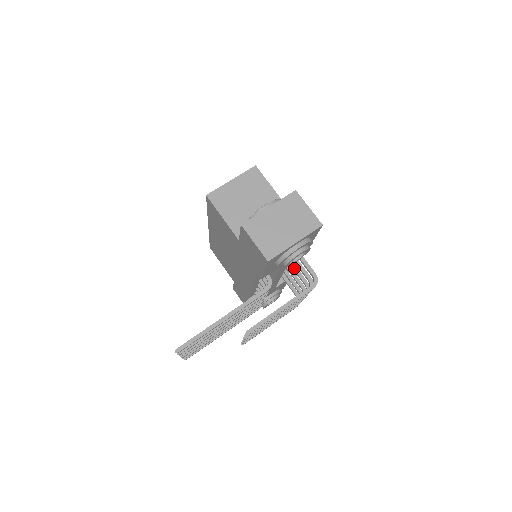
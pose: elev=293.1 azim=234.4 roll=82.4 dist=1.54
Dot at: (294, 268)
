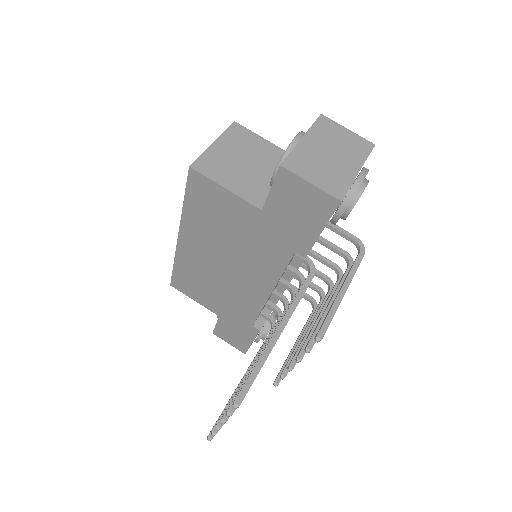
Dot at: (312, 252)
